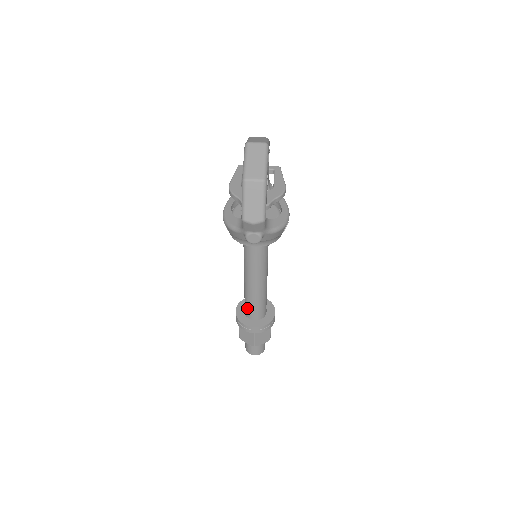
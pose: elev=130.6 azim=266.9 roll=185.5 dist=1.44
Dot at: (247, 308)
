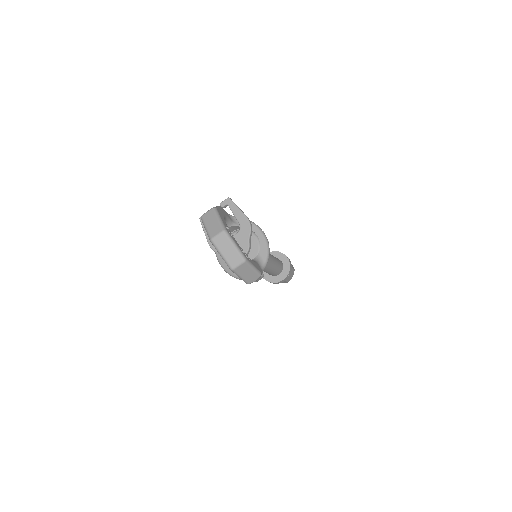
Dot at: occluded
